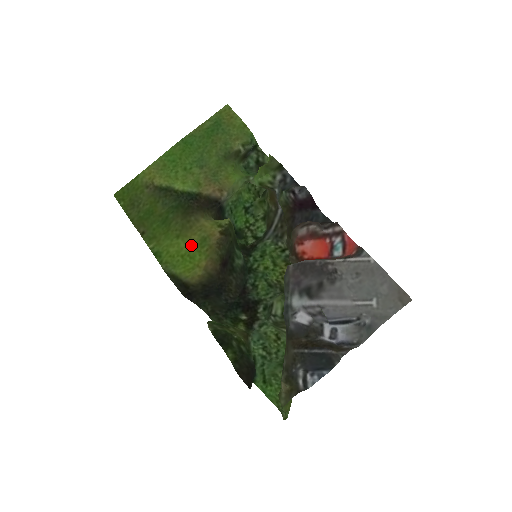
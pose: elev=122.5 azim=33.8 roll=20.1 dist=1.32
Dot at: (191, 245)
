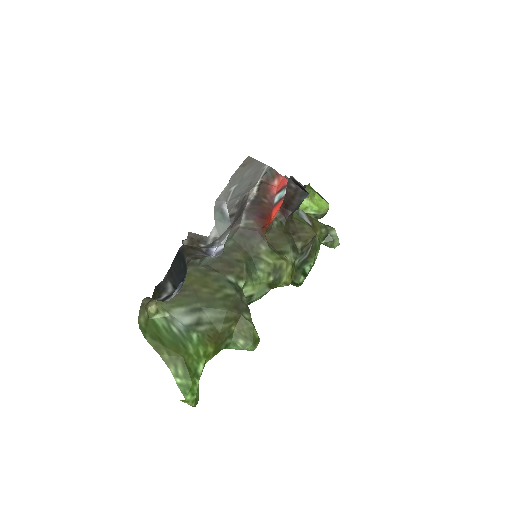
Dot at: occluded
